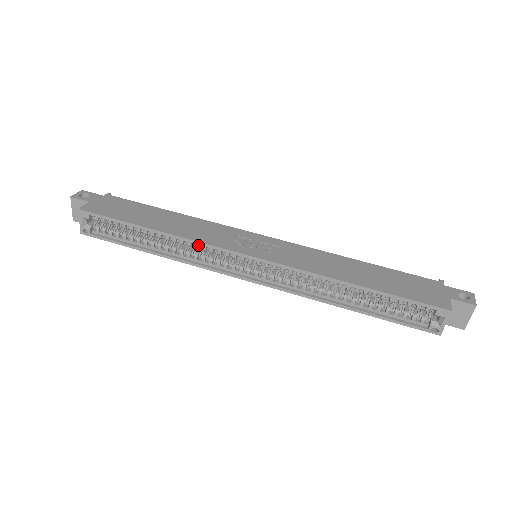
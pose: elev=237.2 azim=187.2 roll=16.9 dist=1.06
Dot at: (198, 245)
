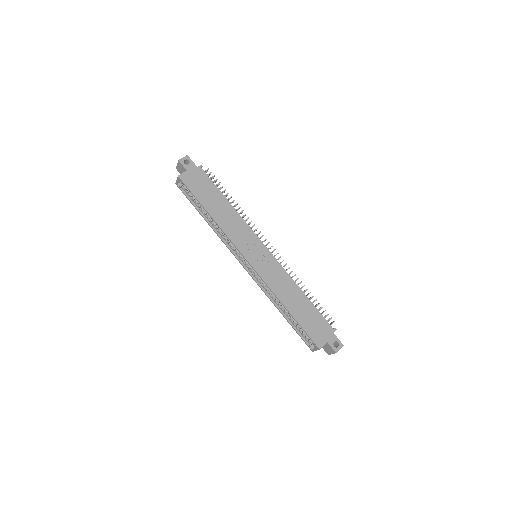
Dot at: (228, 236)
